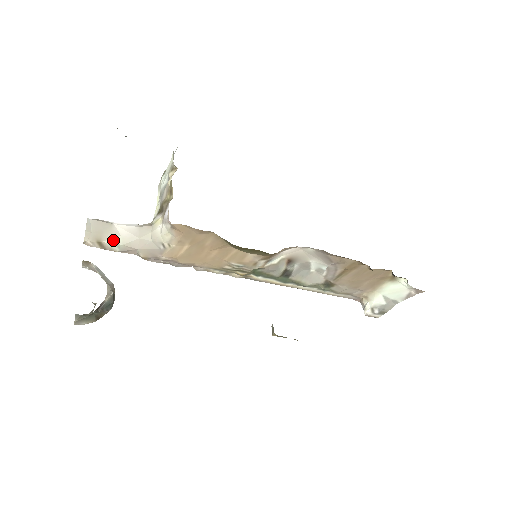
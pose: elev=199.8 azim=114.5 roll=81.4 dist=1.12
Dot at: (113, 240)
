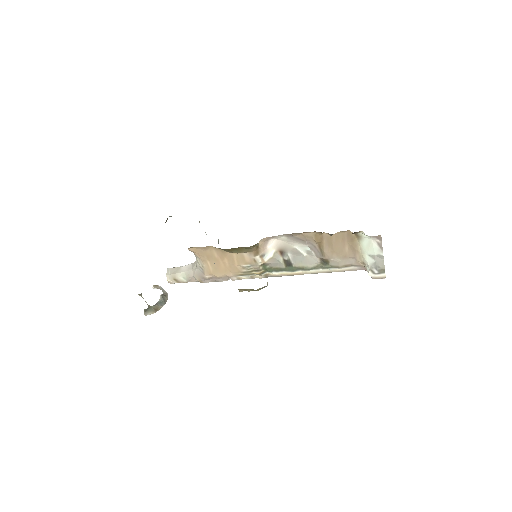
Dot at: (181, 276)
